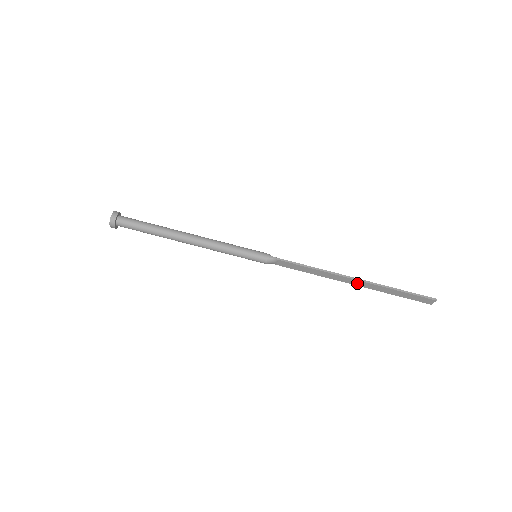
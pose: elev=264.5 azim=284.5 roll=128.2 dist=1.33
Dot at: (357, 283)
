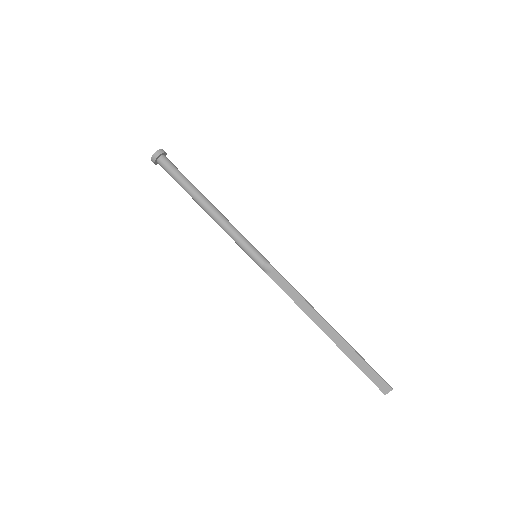
Dot at: (330, 333)
